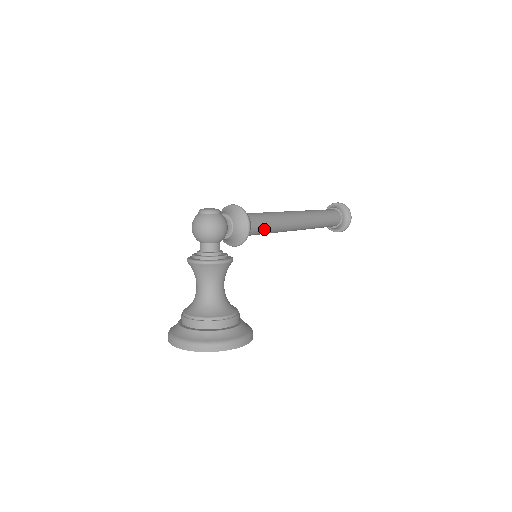
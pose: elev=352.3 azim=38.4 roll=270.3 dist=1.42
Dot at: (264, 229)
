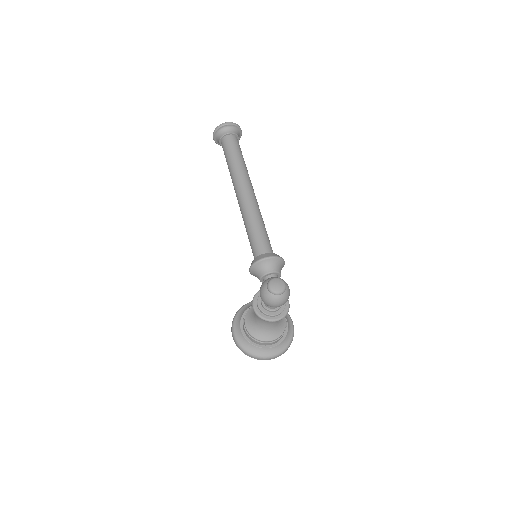
Dot at: occluded
